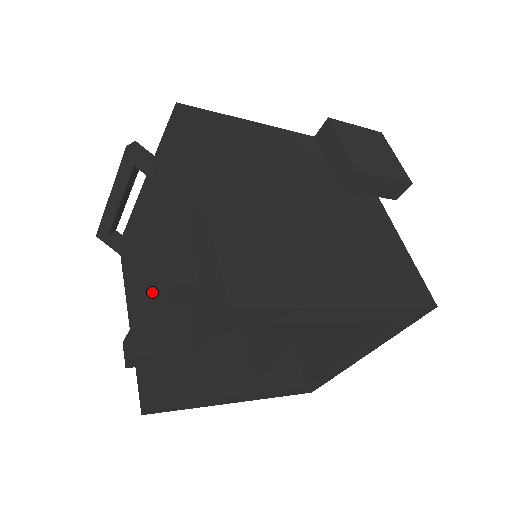
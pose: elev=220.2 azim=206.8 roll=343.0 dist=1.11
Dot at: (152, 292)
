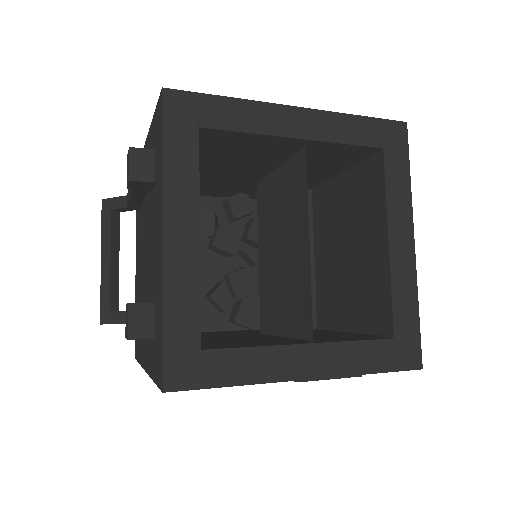
Dot at: (147, 279)
